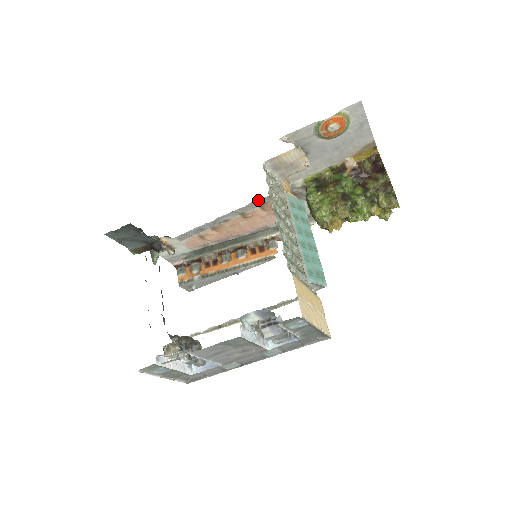
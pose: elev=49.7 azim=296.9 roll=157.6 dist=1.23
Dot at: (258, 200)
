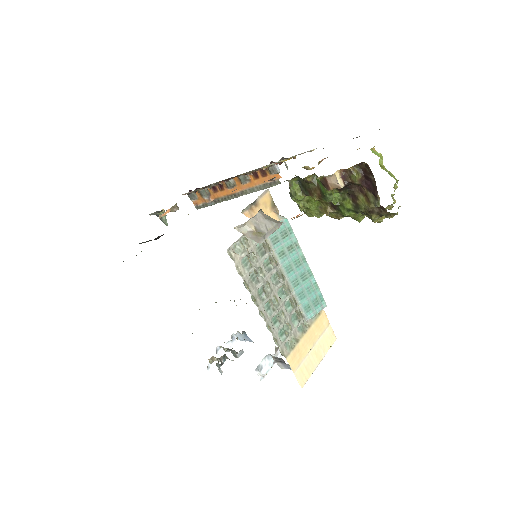
Dot at: occluded
